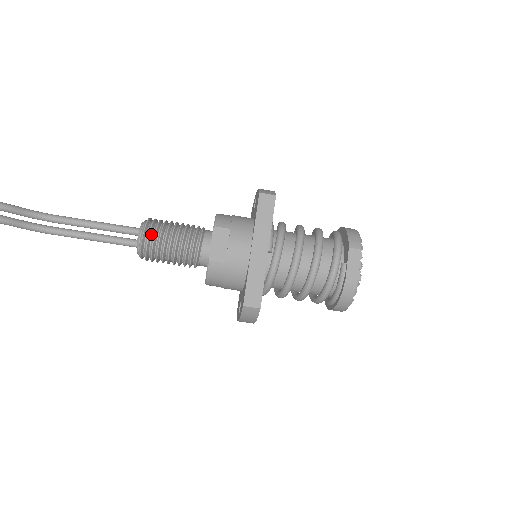
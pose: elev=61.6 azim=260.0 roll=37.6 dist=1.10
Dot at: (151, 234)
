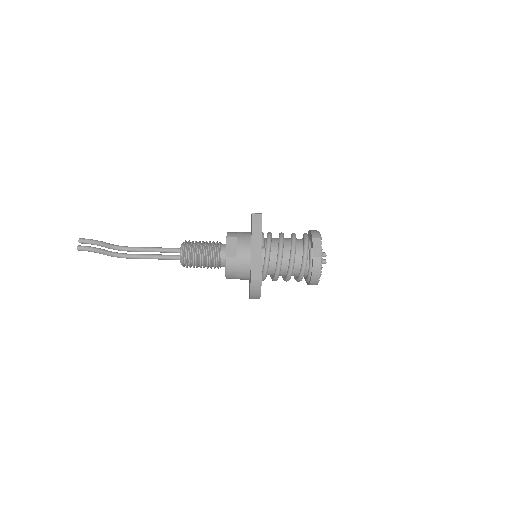
Dot at: (188, 248)
